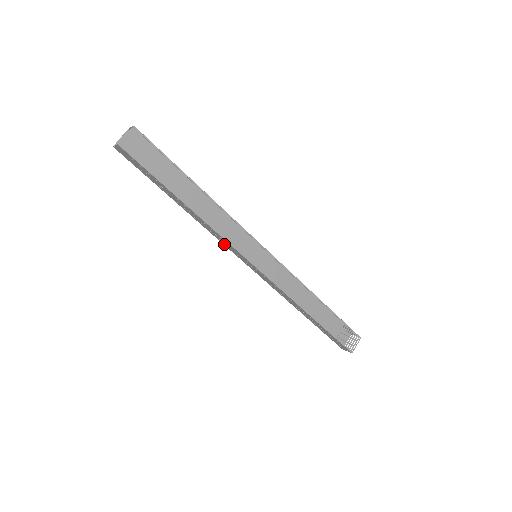
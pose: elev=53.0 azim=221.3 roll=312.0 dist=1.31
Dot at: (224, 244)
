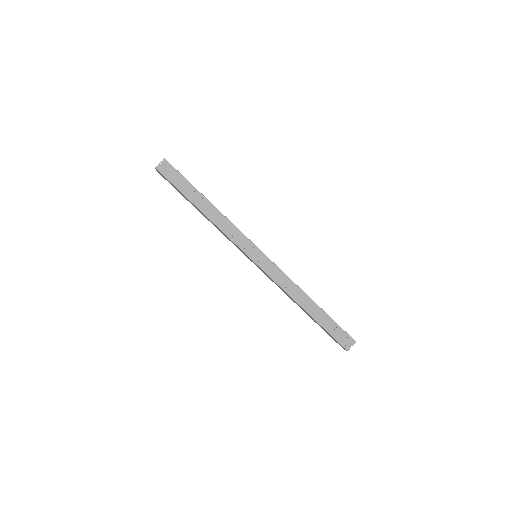
Dot at: (235, 241)
